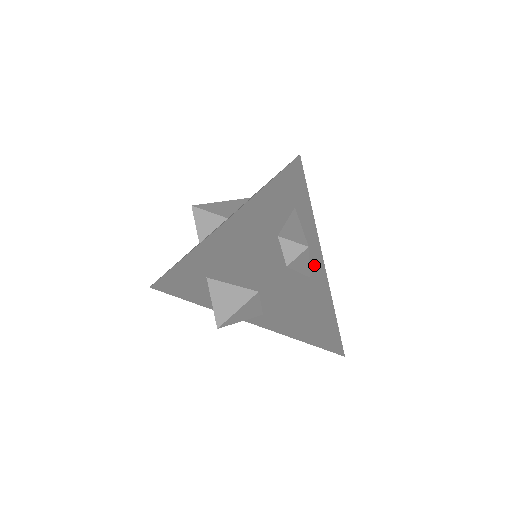
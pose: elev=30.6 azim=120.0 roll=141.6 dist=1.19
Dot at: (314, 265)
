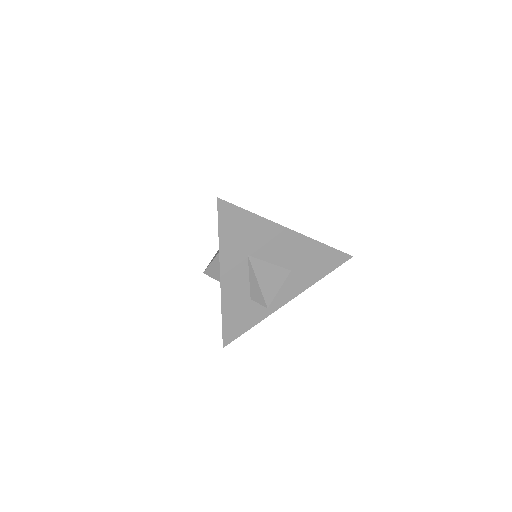
Dot at: (290, 256)
